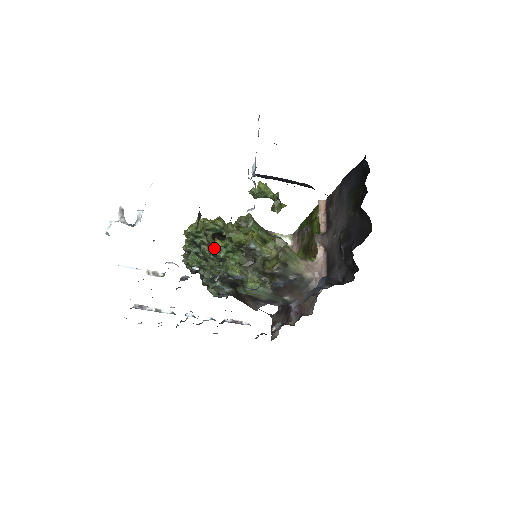
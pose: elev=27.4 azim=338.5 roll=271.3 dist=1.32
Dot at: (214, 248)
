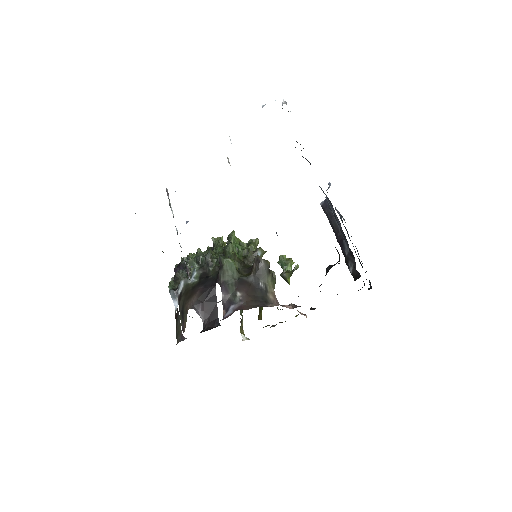
Dot at: (235, 236)
